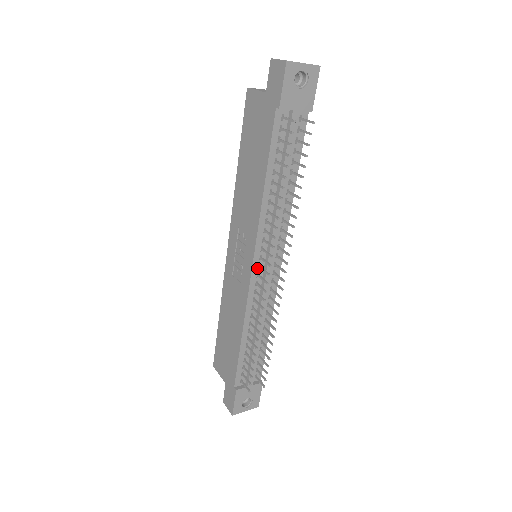
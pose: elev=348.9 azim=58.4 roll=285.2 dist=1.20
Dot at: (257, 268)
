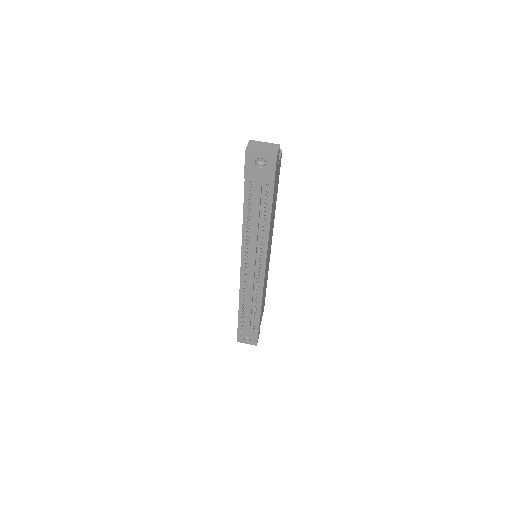
Dot at: occluded
